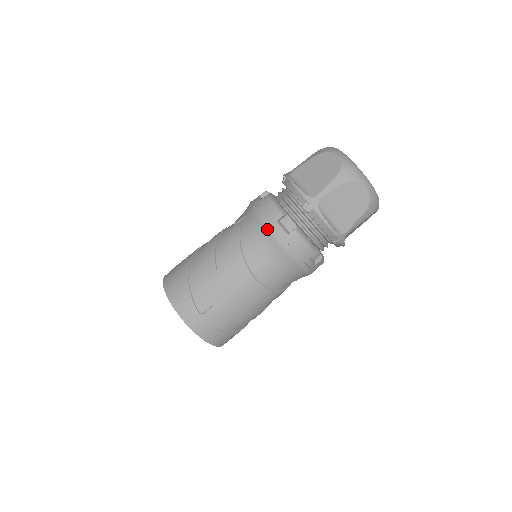
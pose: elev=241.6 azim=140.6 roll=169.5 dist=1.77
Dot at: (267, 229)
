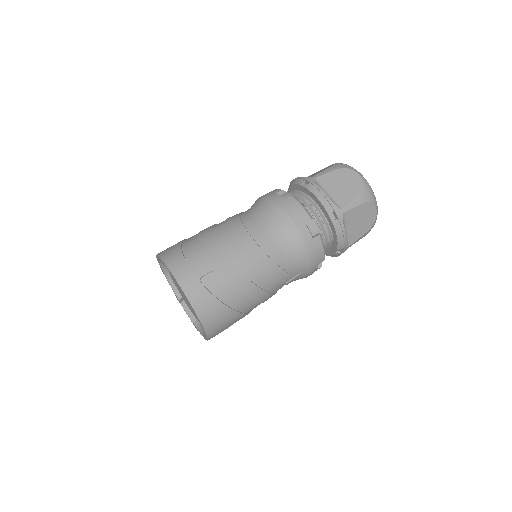
Dot at: (266, 198)
